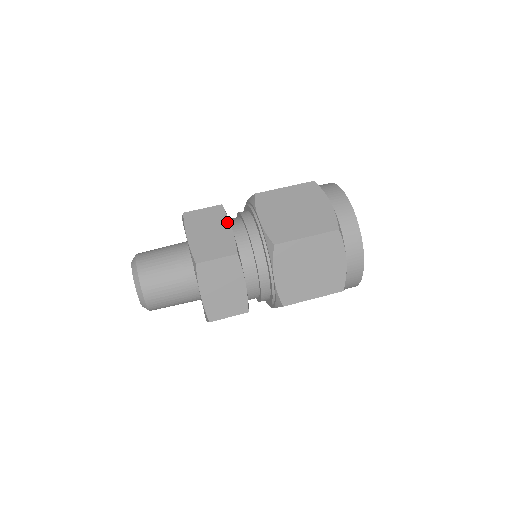
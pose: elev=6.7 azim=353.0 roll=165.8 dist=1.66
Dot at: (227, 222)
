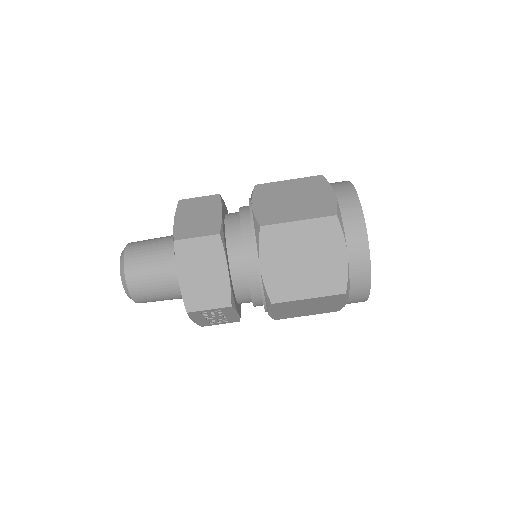
Dot at: (219, 208)
